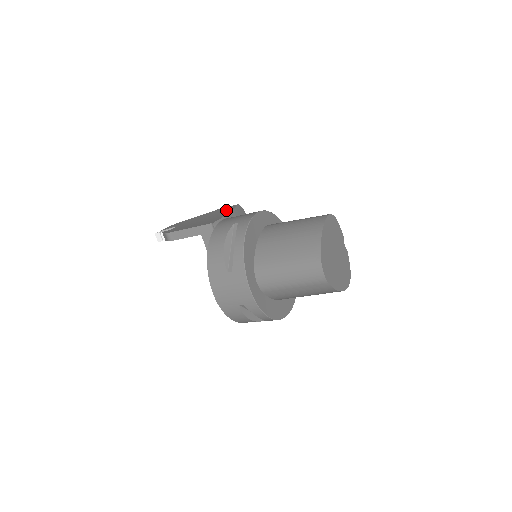
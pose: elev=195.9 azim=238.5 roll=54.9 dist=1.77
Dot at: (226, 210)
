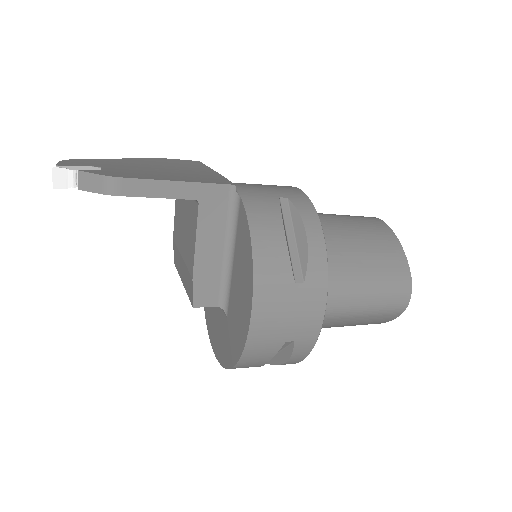
Dot at: (193, 165)
